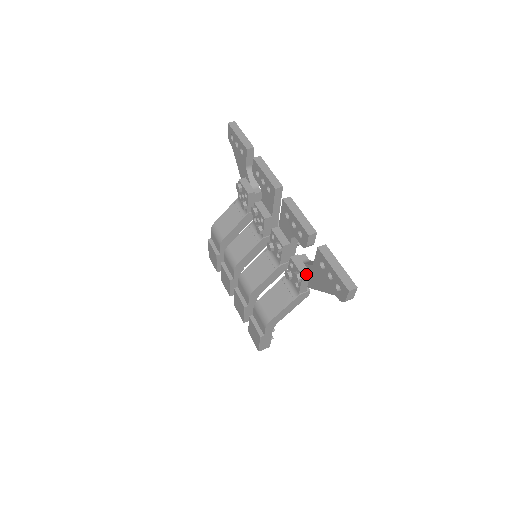
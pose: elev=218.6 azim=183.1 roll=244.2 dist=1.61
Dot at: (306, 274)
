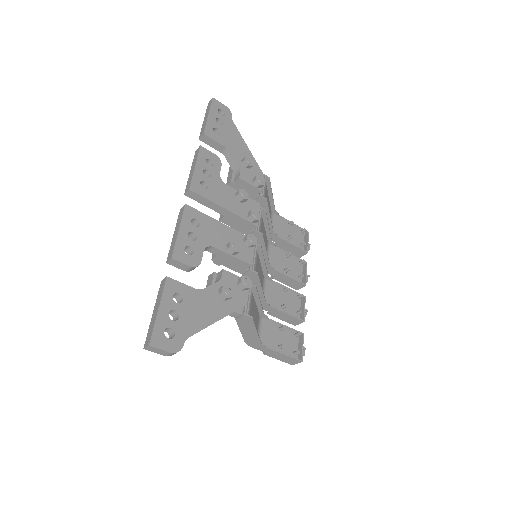
Dot at: occluded
